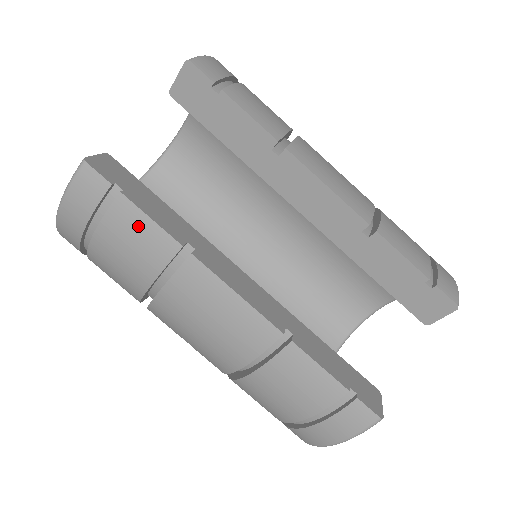
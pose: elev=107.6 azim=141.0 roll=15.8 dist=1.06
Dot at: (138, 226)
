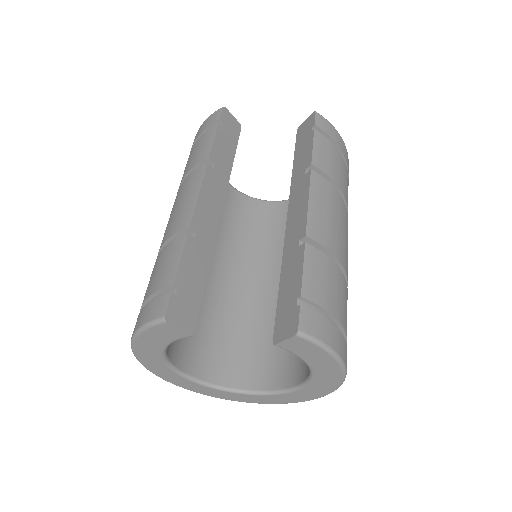
Dot at: (207, 141)
